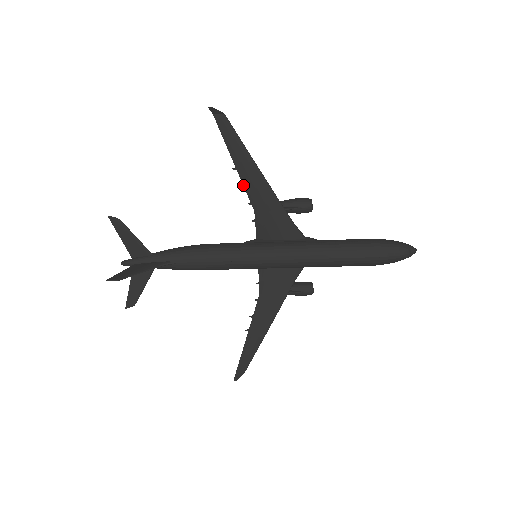
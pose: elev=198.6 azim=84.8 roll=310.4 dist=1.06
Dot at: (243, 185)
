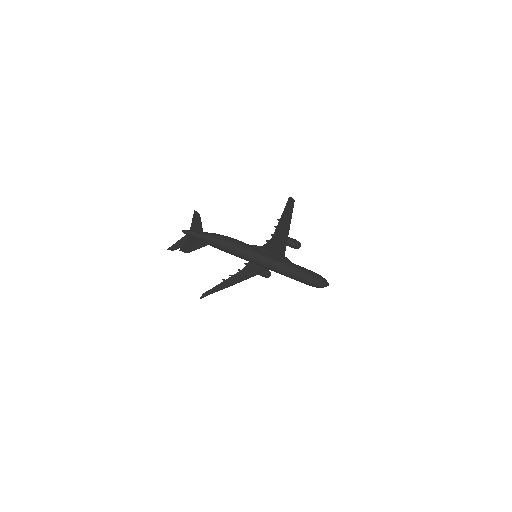
Dot at: (276, 228)
